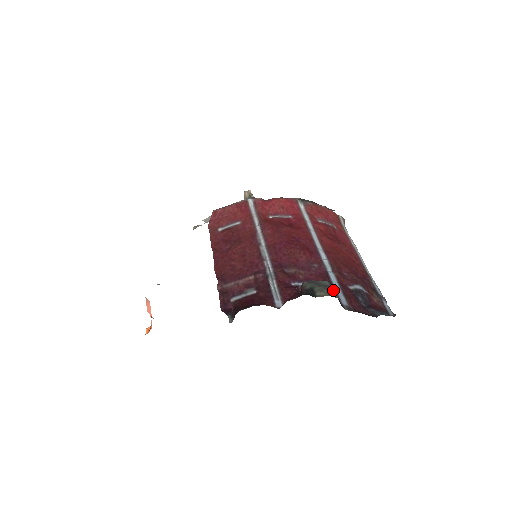
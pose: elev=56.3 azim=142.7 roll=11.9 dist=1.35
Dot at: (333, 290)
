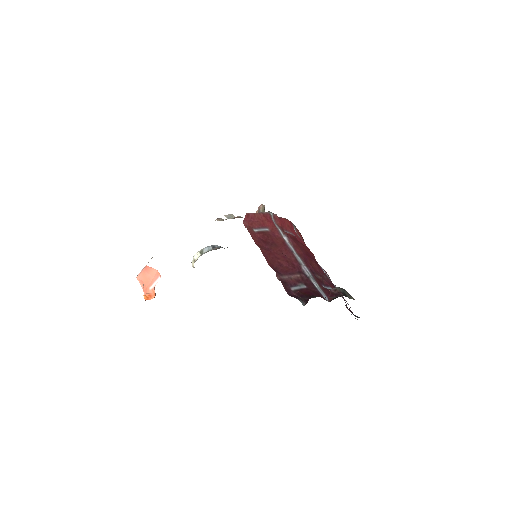
Dot at: occluded
